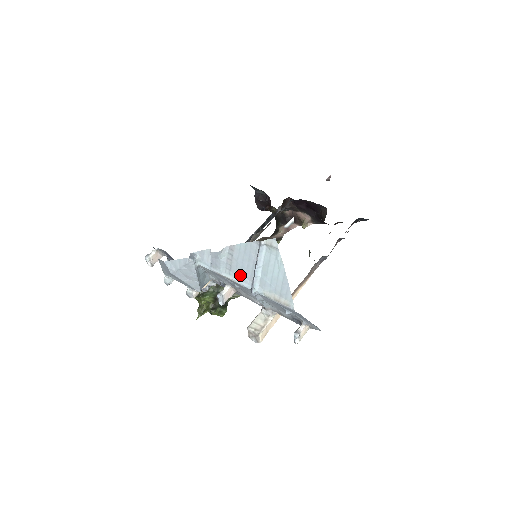
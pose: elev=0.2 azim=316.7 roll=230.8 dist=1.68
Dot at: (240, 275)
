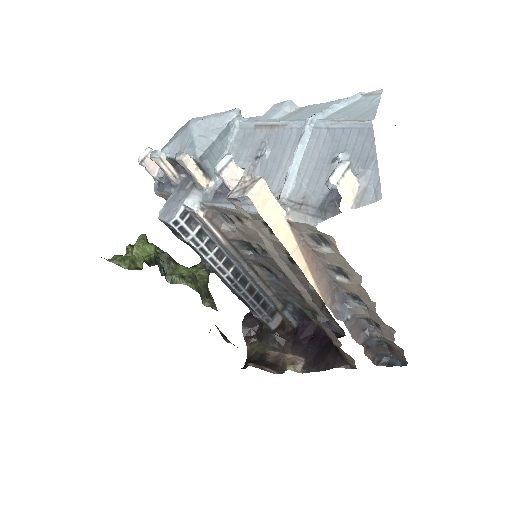
Dot at: (298, 119)
